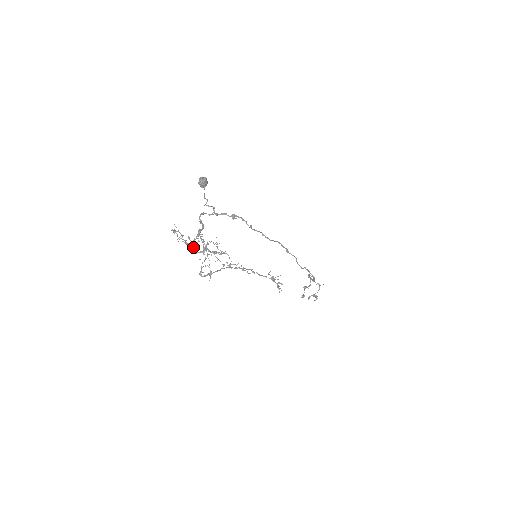
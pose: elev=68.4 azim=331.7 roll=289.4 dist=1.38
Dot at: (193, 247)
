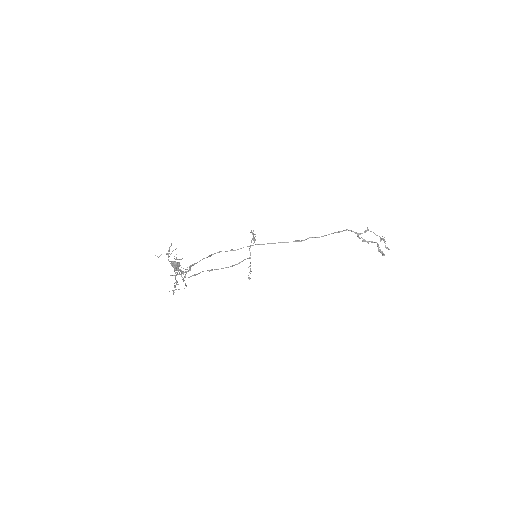
Dot at: occluded
